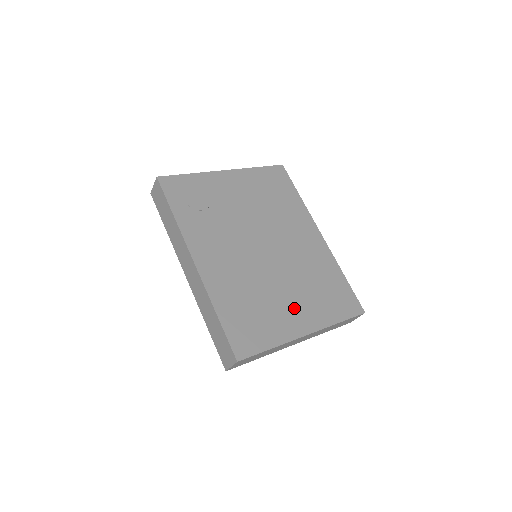
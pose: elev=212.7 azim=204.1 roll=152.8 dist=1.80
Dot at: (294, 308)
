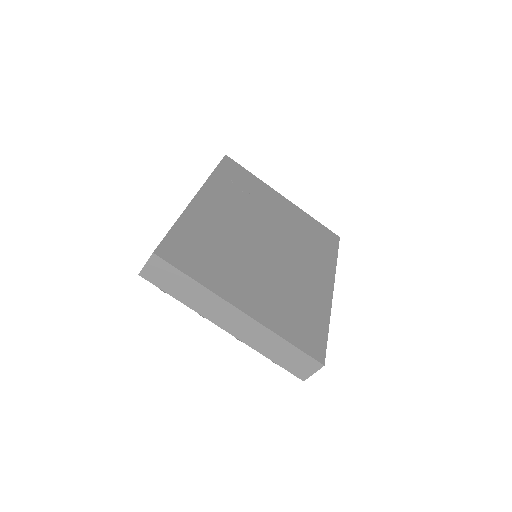
Dot at: (250, 288)
